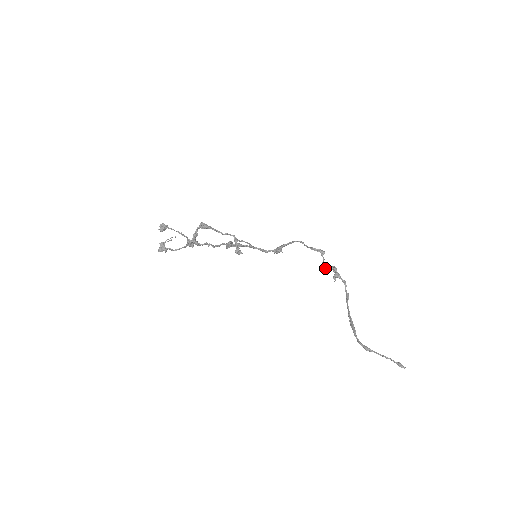
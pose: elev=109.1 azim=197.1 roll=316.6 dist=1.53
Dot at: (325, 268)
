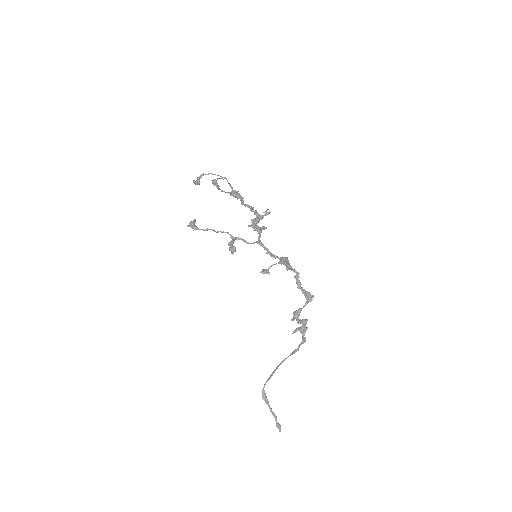
Dot at: (294, 317)
